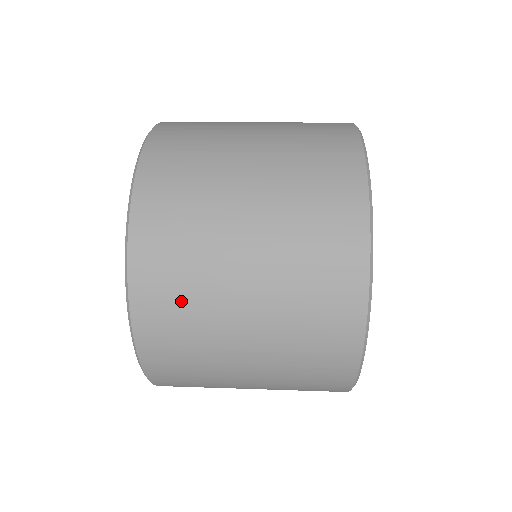
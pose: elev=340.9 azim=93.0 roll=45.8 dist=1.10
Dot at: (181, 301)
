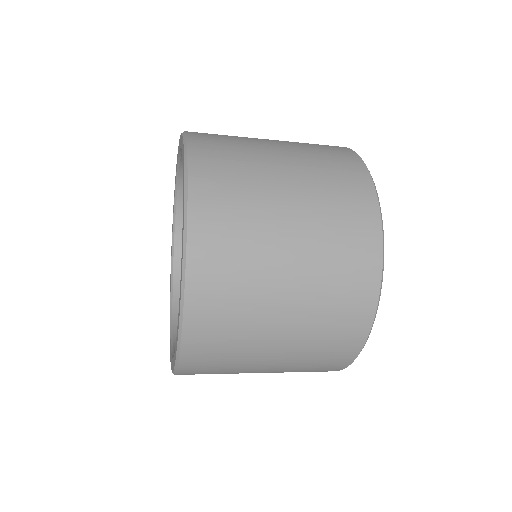
Dot at: (231, 162)
